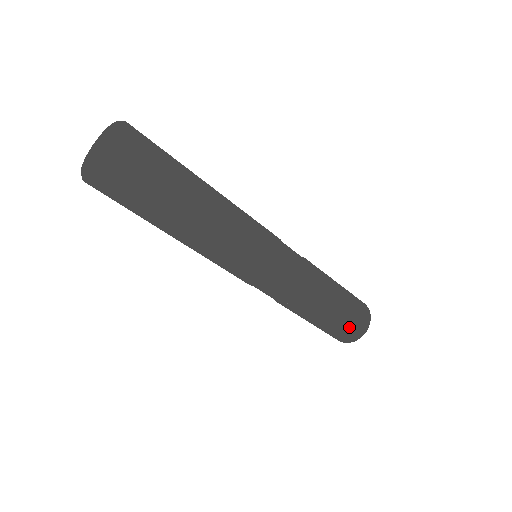
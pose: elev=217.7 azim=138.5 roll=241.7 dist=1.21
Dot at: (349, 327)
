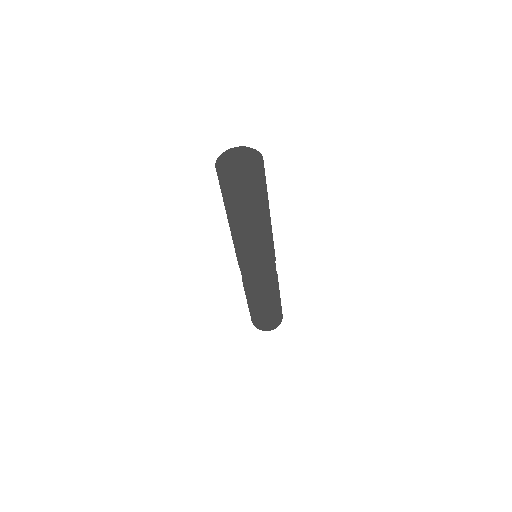
Dot at: (264, 322)
